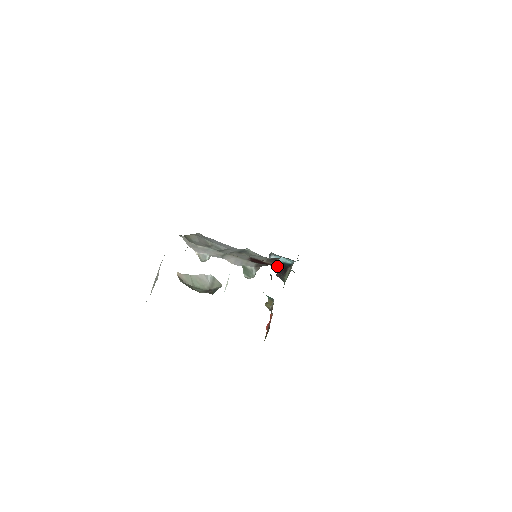
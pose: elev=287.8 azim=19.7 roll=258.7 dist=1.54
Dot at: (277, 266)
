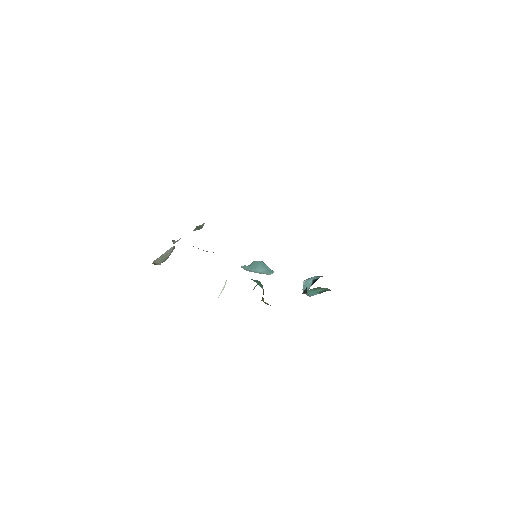
Dot at: (309, 288)
